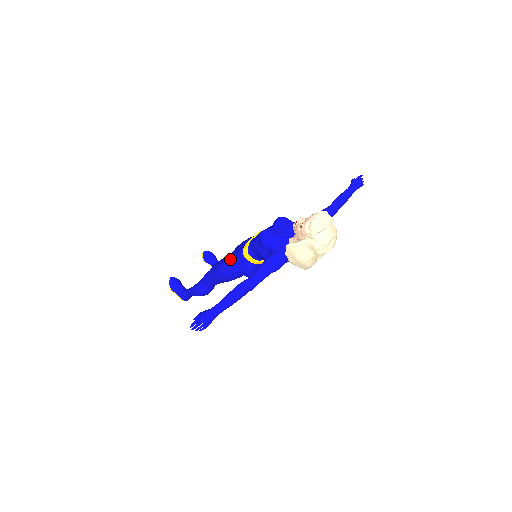
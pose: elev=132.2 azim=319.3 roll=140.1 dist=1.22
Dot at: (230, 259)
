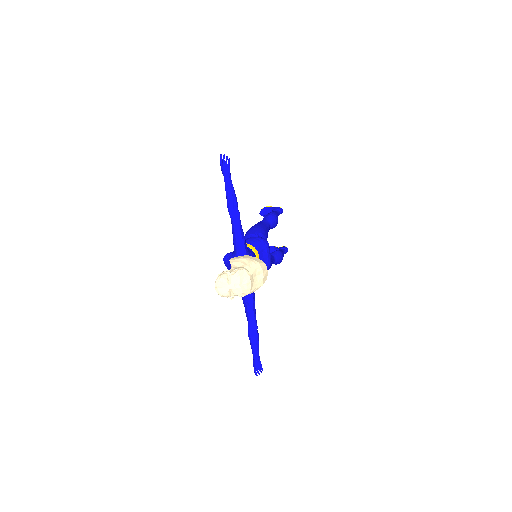
Dot at: occluded
